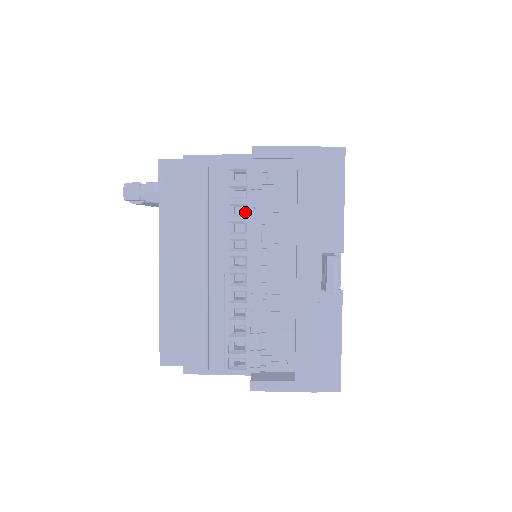
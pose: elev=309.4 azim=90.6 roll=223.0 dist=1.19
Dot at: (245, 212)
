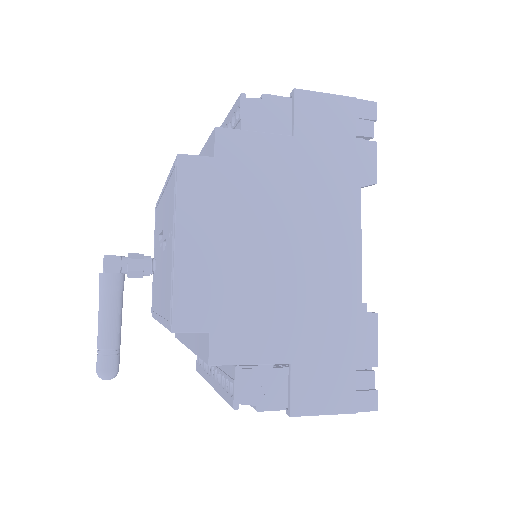
Dot at: occluded
